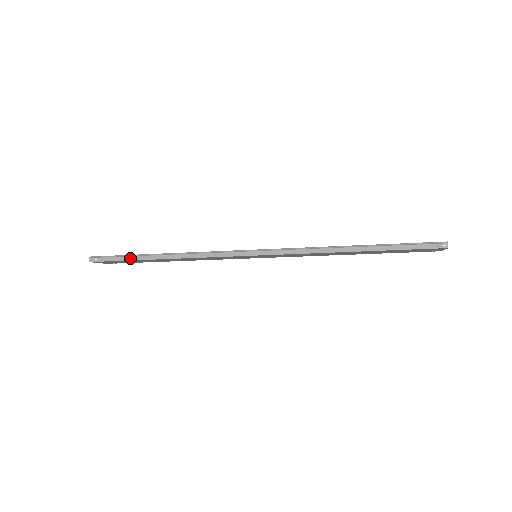
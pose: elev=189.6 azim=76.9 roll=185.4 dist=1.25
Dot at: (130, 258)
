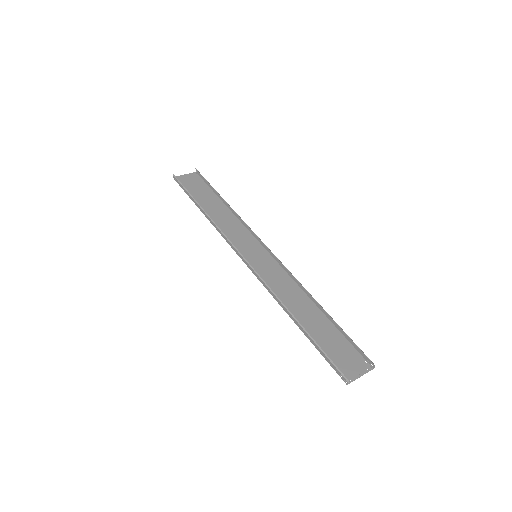
Dot at: (189, 196)
